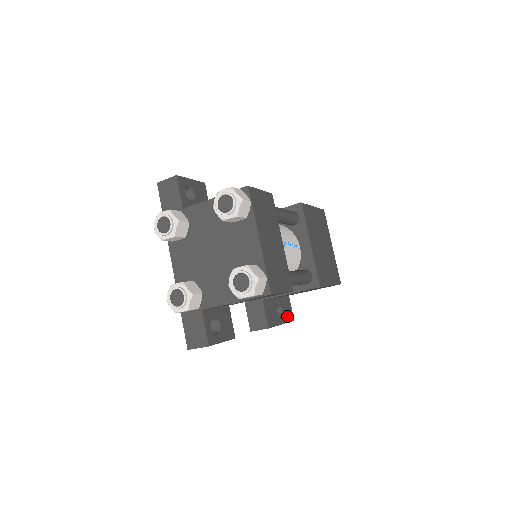
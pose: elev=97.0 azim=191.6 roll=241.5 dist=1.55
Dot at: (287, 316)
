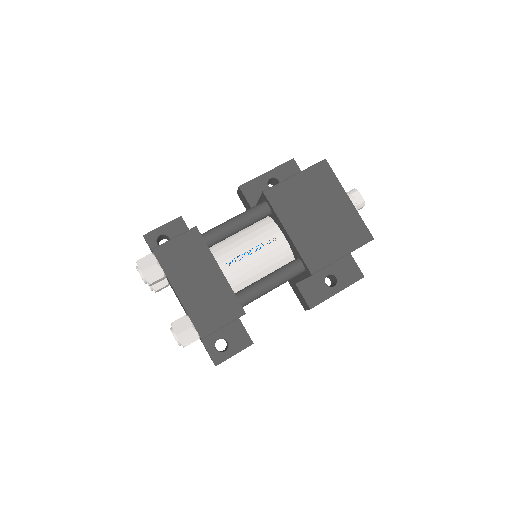
Dot at: (348, 278)
